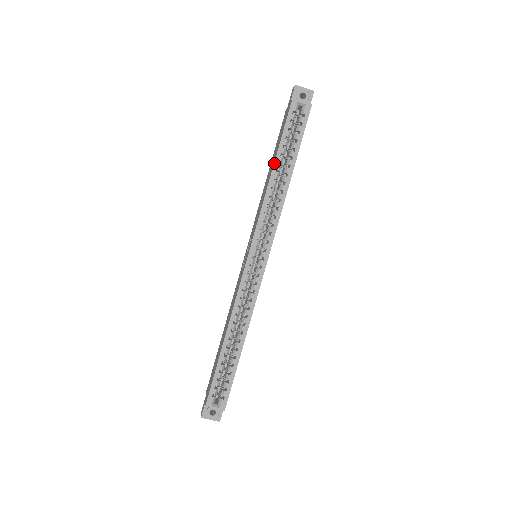
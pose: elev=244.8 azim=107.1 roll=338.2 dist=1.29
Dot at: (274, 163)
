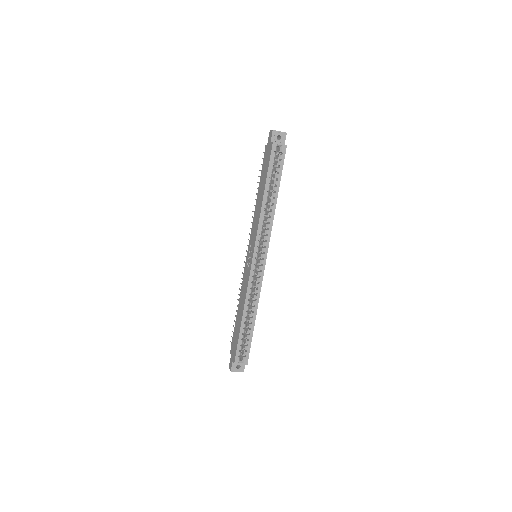
Dot at: (264, 191)
